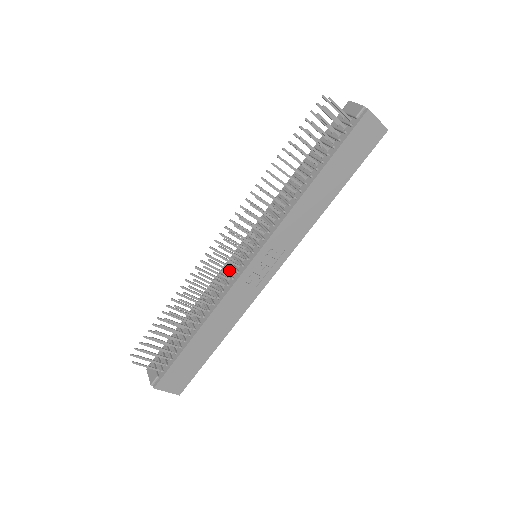
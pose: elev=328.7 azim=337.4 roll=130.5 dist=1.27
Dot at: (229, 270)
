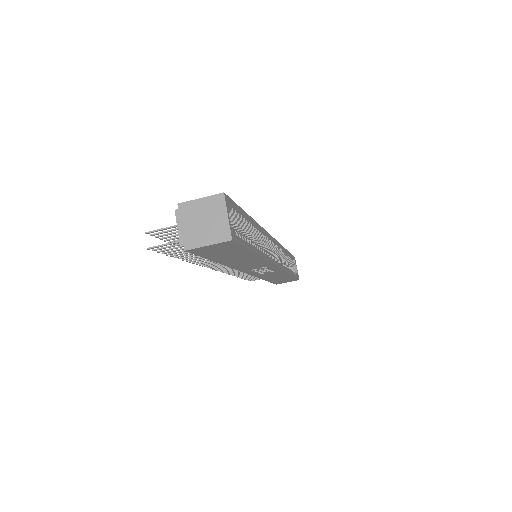
Dot at: occluded
